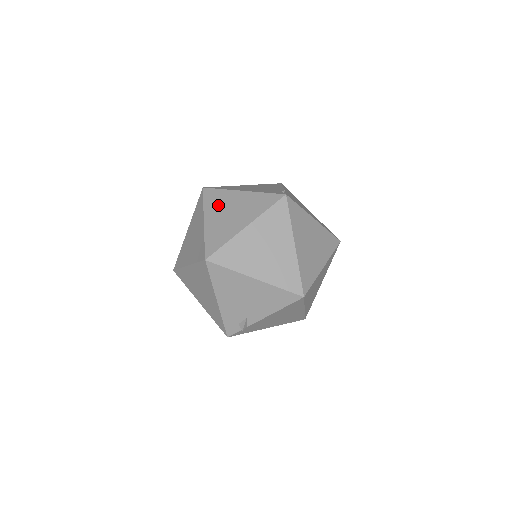
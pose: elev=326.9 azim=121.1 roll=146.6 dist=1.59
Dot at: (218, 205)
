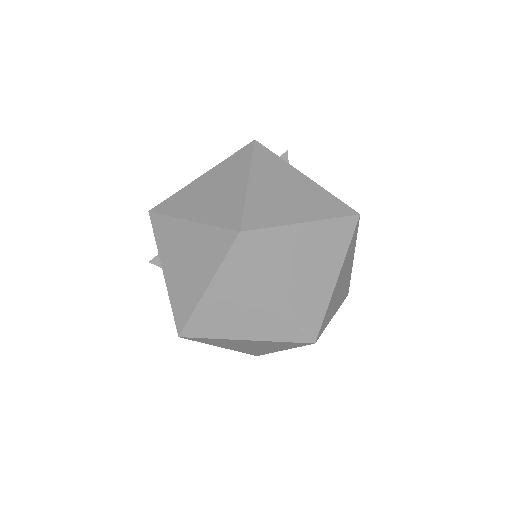
Dot at: (225, 344)
